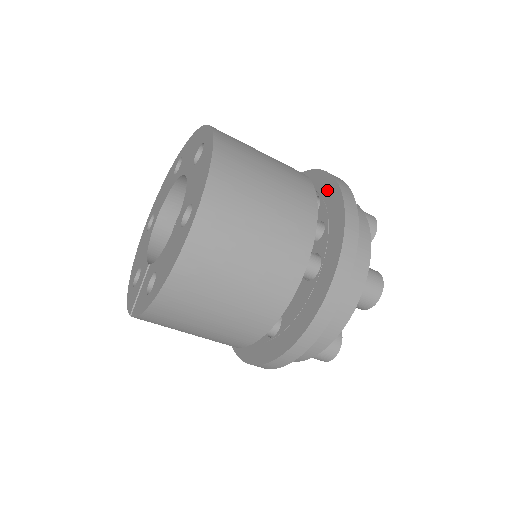
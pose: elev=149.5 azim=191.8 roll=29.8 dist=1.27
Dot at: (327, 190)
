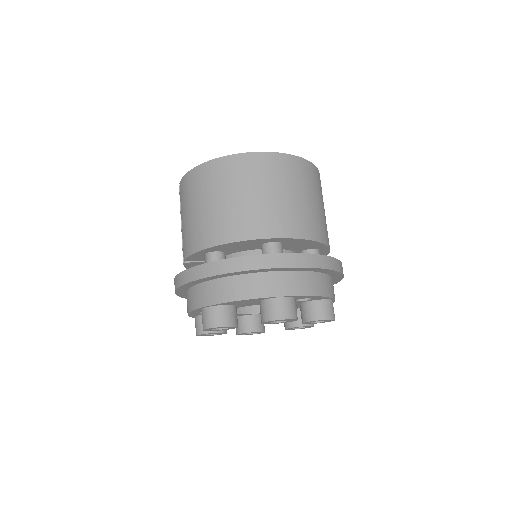
Dot at: occluded
